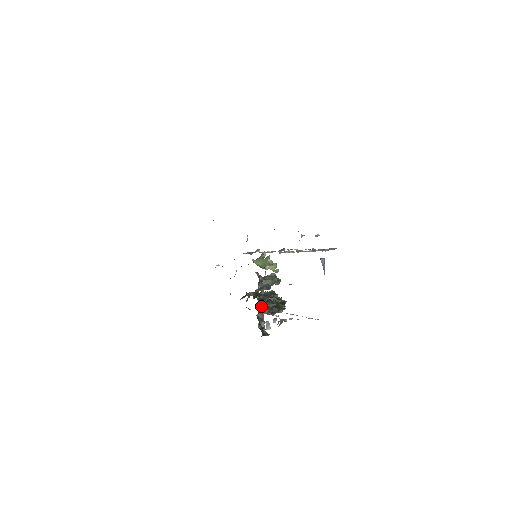
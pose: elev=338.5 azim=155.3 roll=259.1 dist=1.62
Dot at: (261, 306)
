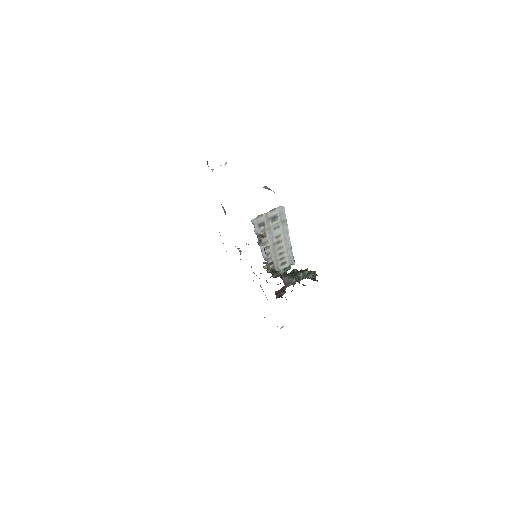
Dot at: occluded
